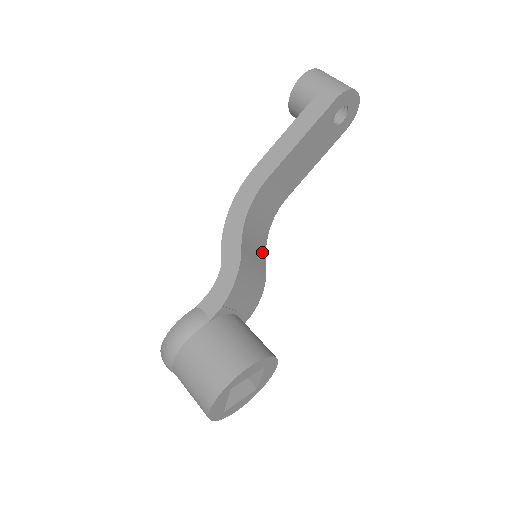
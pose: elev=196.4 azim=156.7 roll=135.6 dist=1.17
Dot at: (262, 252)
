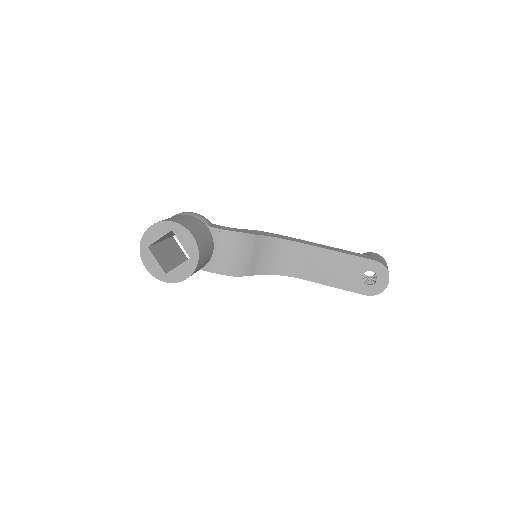
Dot at: (259, 269)
